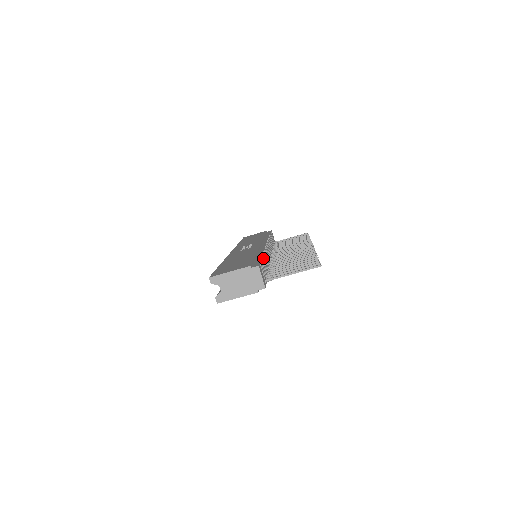
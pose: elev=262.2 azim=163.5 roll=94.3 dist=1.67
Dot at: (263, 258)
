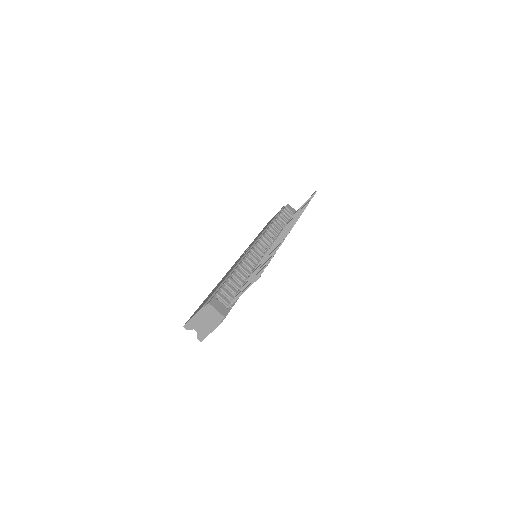
Dot at: (234, 276)
